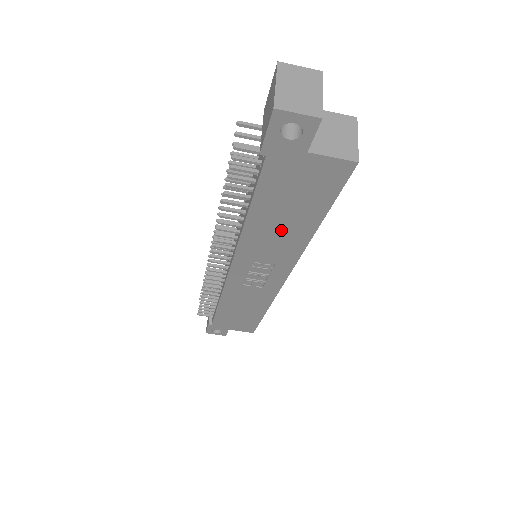
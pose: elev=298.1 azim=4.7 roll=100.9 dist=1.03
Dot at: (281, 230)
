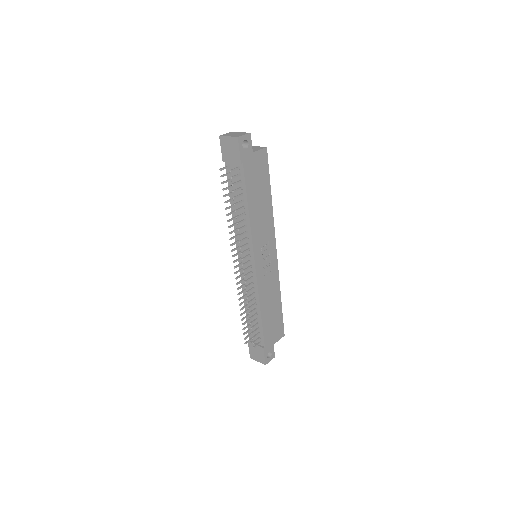
Dot at: (262, 210)
